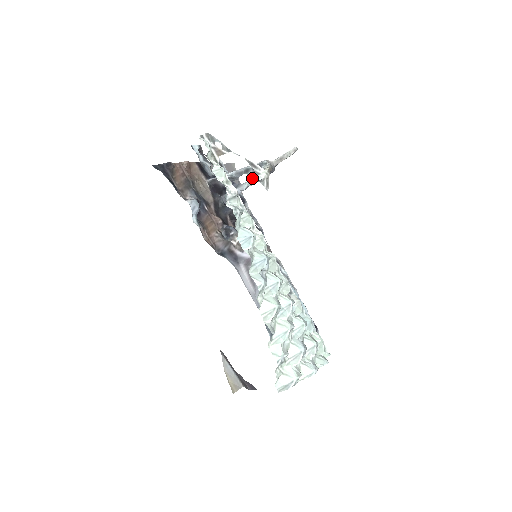
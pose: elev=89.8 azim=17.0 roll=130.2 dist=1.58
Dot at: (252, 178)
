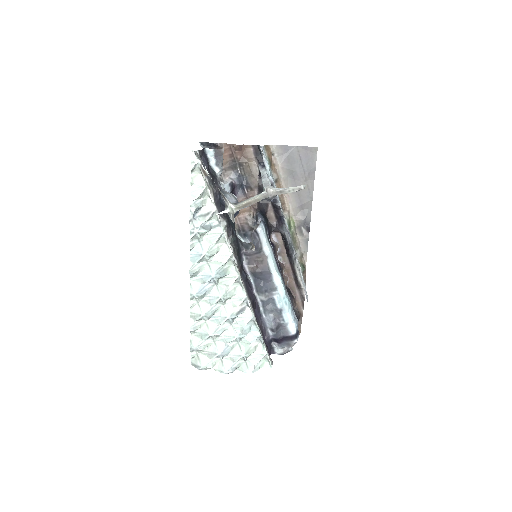
Dot at: occluded
